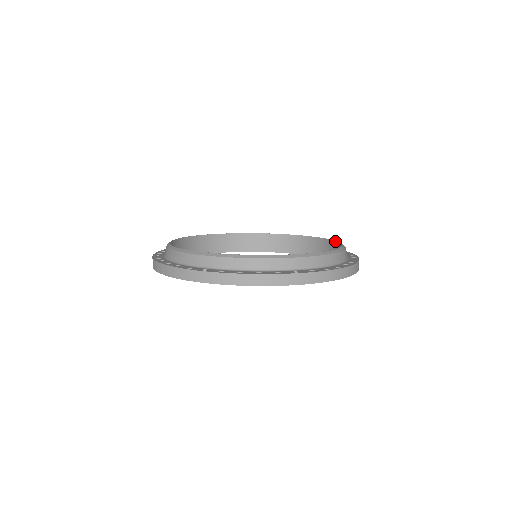
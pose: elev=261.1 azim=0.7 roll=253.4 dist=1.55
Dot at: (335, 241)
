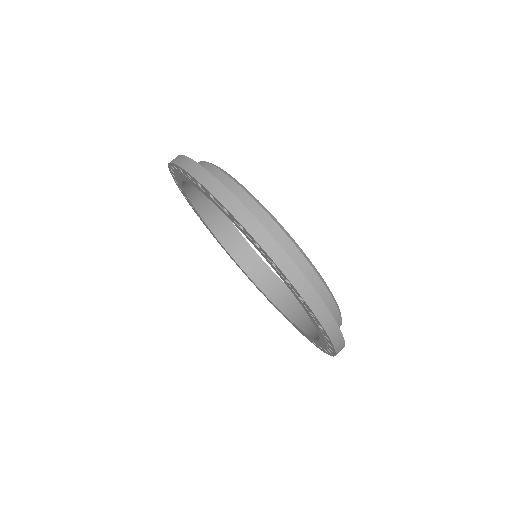
Dot at: occluded
